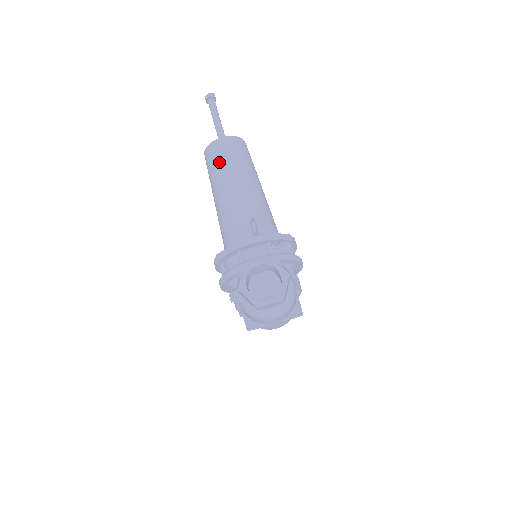
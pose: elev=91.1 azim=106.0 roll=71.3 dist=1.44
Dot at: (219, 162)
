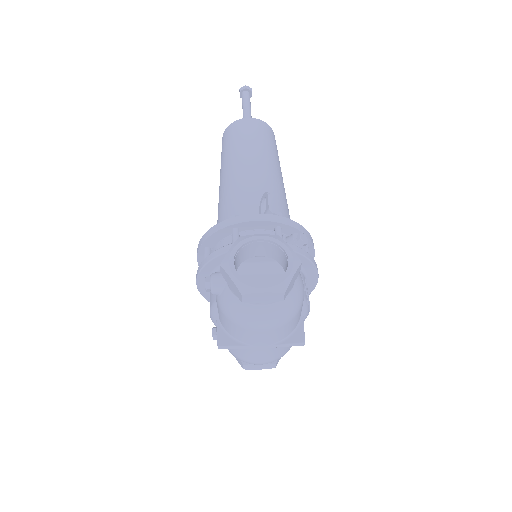
Dot at: (238, 139)
